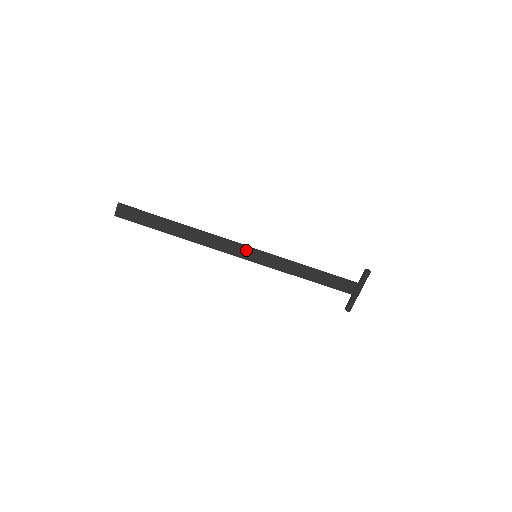
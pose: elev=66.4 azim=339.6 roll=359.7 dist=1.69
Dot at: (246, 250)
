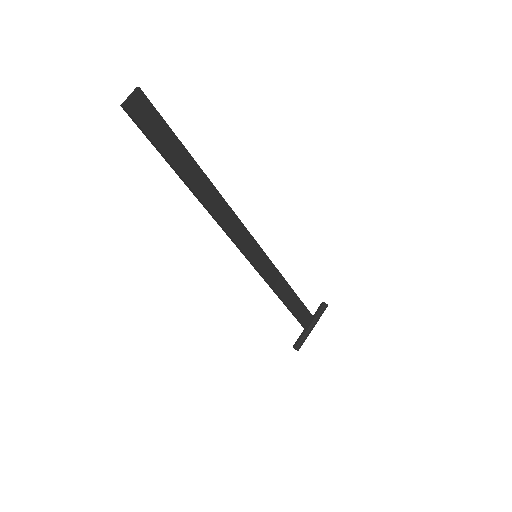
Dot at: (252, 244)
